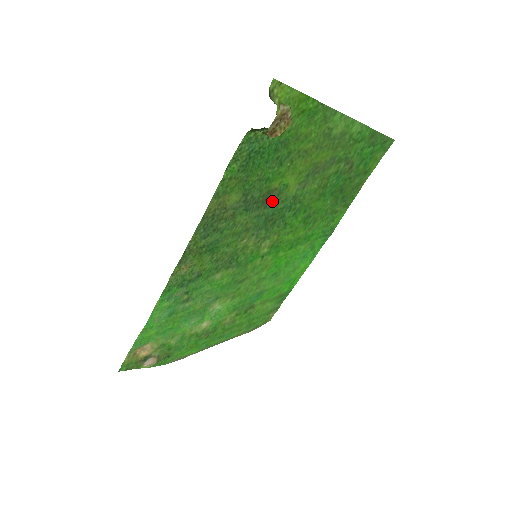
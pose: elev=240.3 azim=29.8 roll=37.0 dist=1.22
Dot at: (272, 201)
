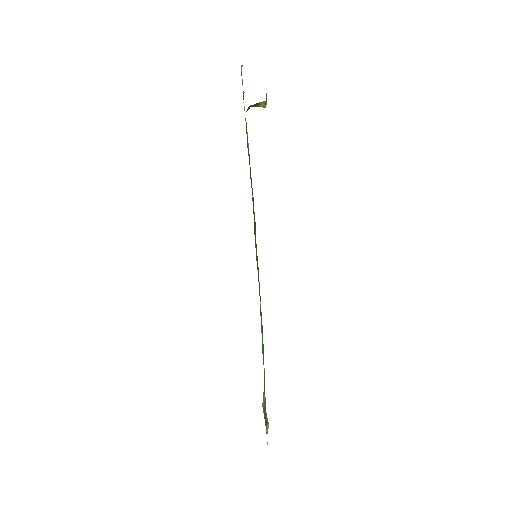
Dot at: occluded
